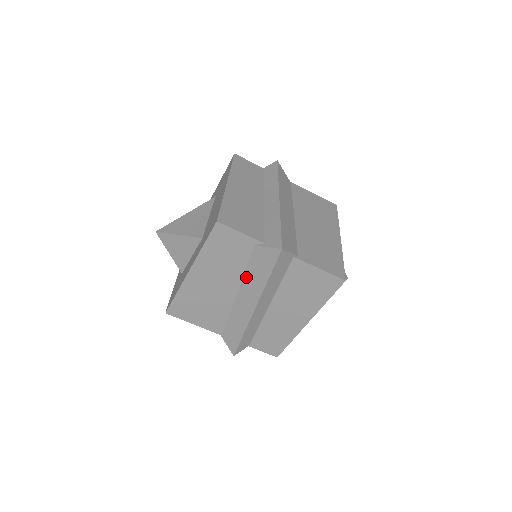
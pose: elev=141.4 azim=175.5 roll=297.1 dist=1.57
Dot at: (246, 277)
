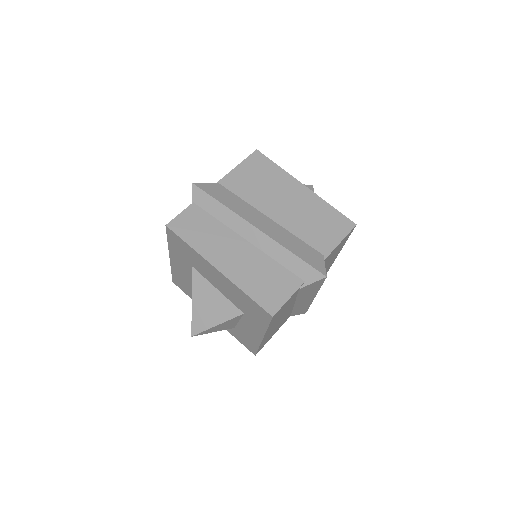
Dot at: (299, 298)
